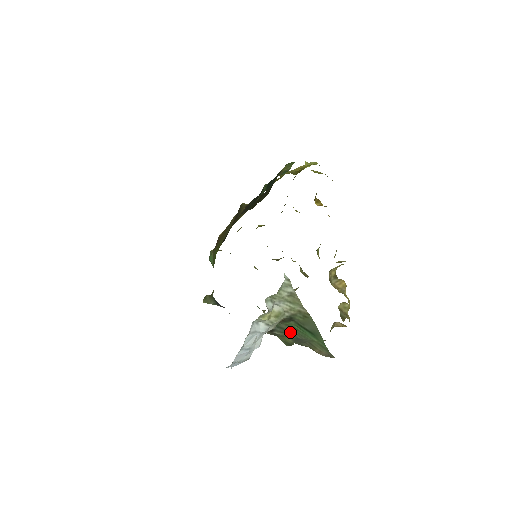
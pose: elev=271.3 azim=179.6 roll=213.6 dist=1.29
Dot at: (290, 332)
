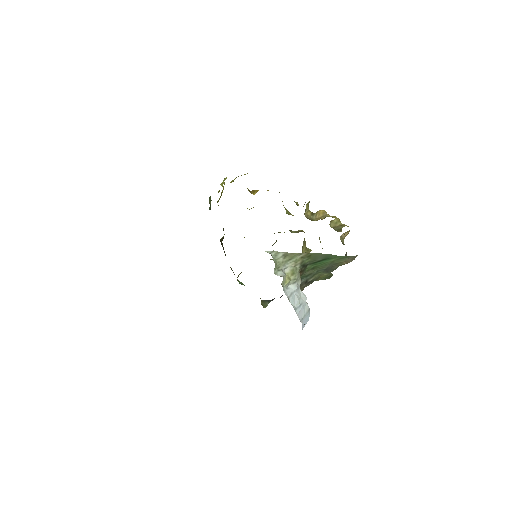
Dot at: (317, 271)
